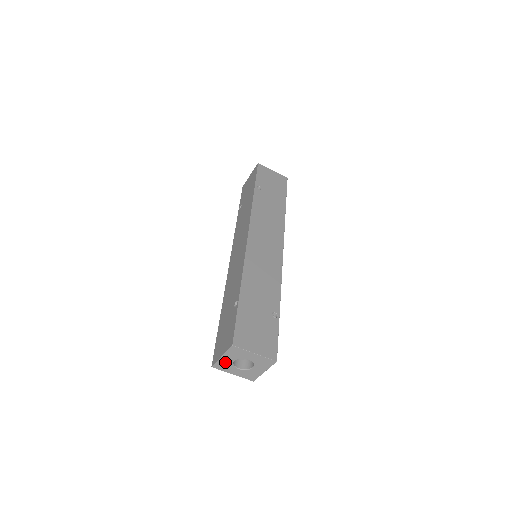
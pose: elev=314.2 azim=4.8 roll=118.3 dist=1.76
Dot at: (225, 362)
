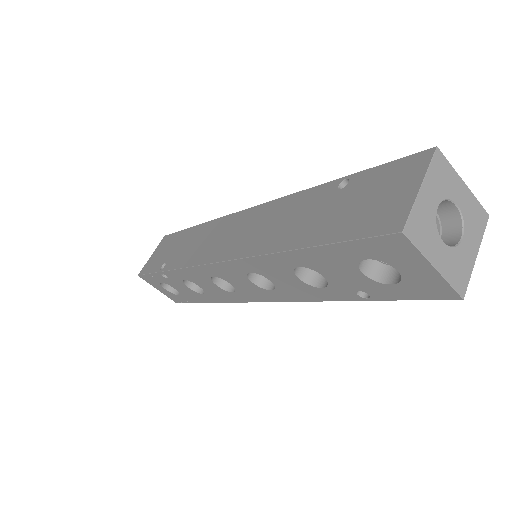
Dot at: (424, 211)
